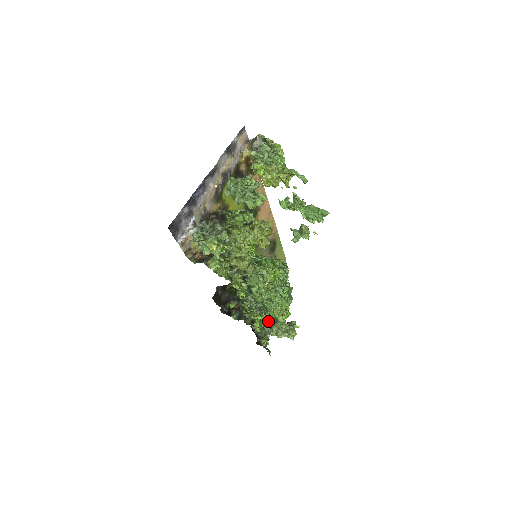
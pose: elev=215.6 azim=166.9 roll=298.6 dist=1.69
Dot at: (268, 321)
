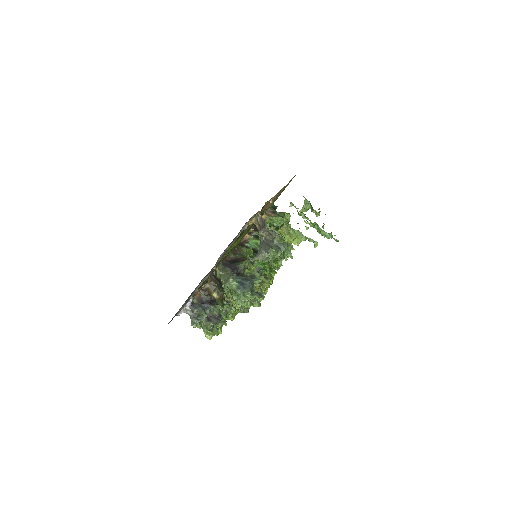
Dot at: occluded
